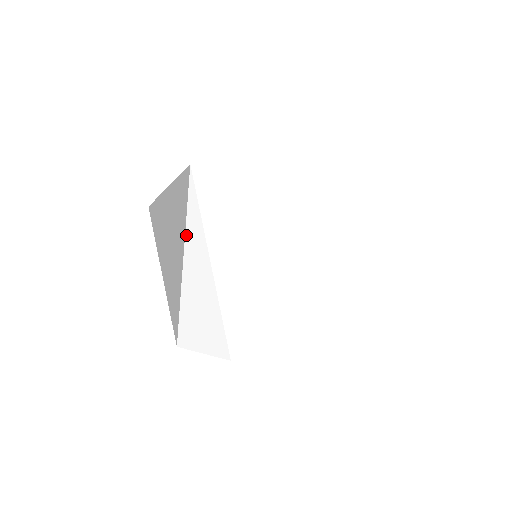
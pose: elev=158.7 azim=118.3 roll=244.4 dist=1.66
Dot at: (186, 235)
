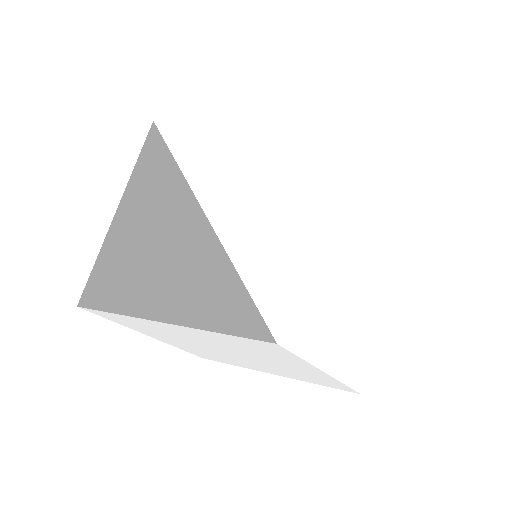
Dot at: (183, 166)
